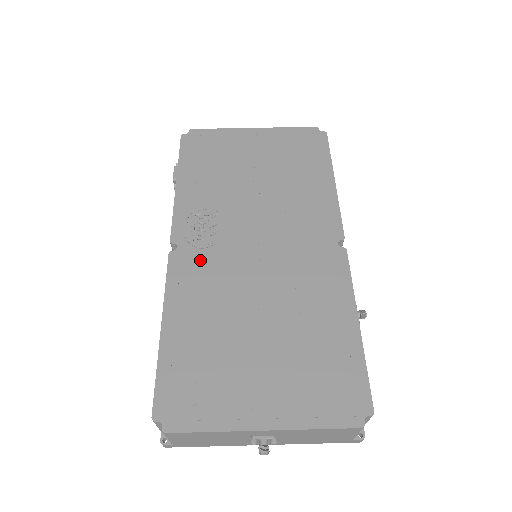
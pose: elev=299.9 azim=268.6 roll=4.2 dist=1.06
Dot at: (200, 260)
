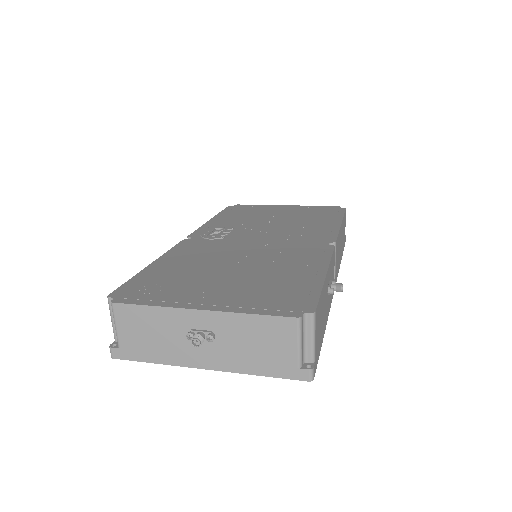
Dot at: (205, 243)
